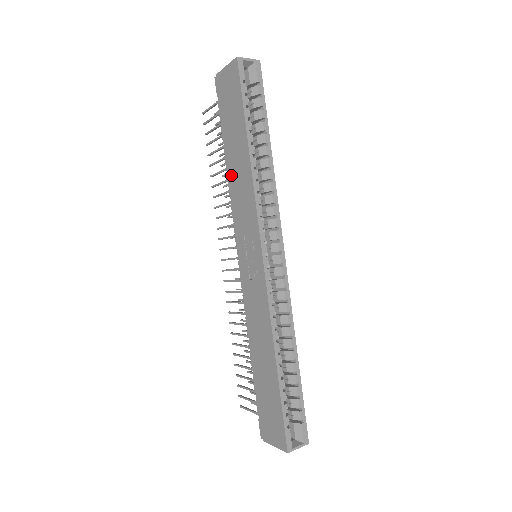
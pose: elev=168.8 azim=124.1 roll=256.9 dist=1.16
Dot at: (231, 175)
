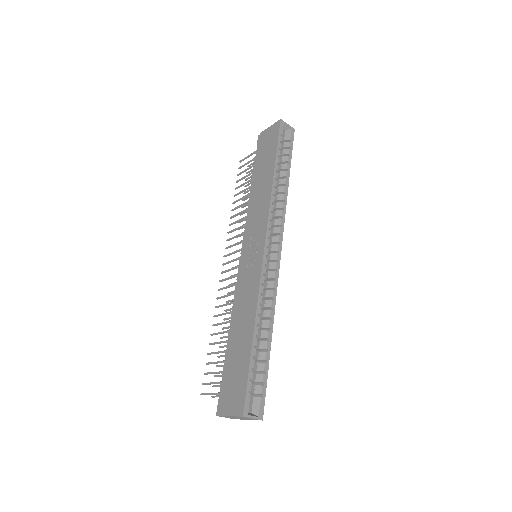
Dot at: (253, 195)
